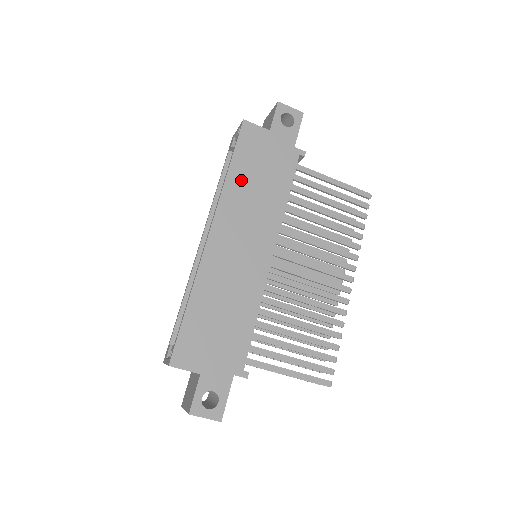
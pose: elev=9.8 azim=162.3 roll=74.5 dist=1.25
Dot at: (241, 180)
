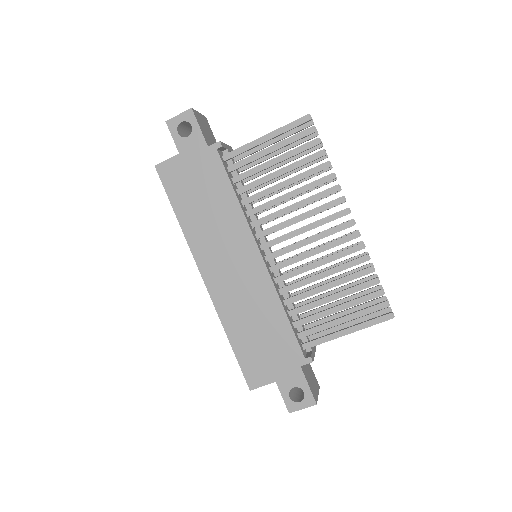
Dot at: (191, 217)
